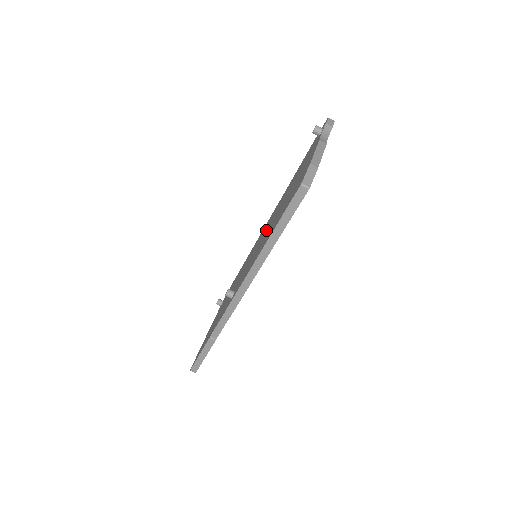
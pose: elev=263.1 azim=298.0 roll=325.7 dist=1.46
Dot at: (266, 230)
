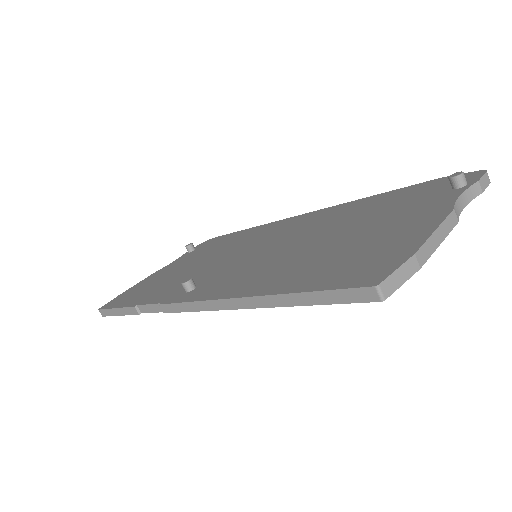
Dot at: (290, 240)
